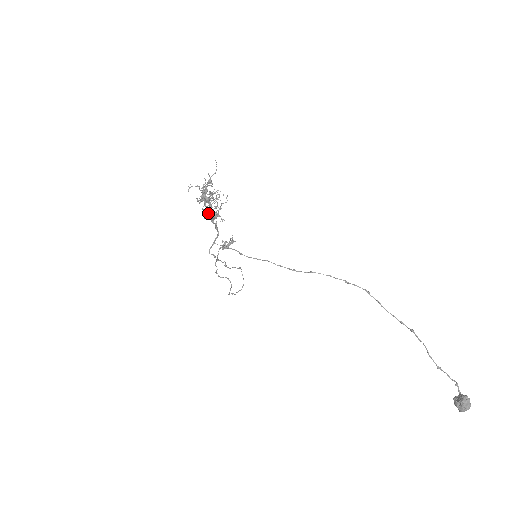
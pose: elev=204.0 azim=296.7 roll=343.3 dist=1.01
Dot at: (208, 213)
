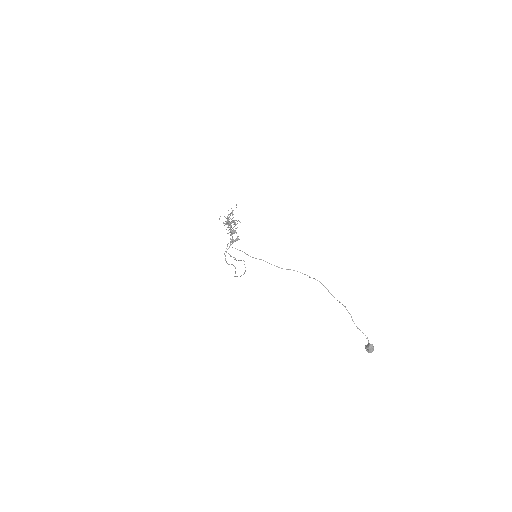
Dot at: (228, 230)
